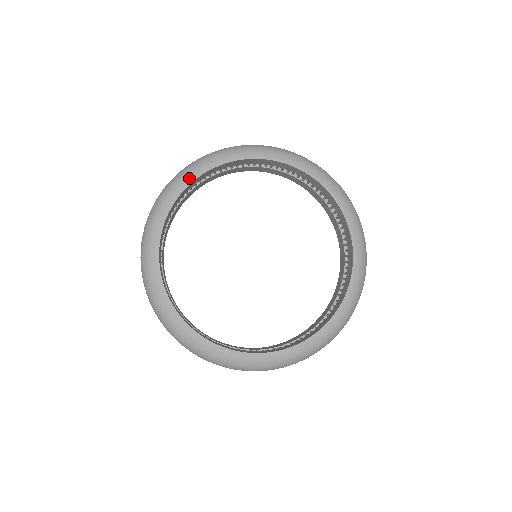
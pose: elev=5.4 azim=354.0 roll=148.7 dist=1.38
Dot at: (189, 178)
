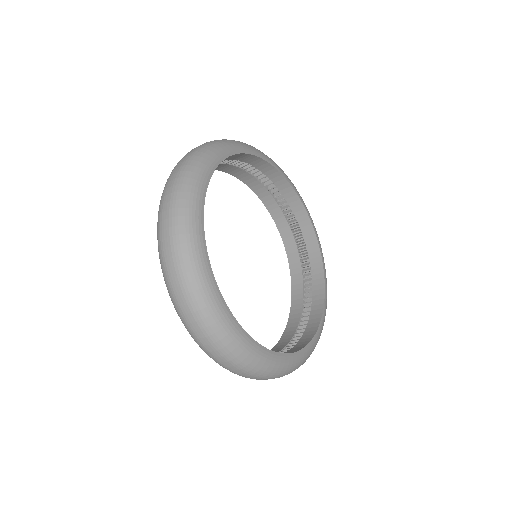
Dot at: (236, 148)
